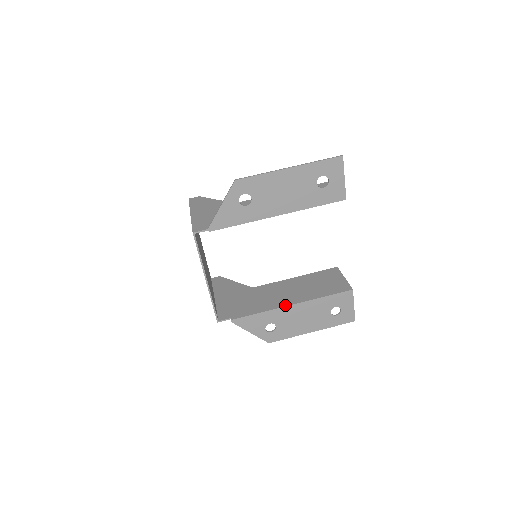
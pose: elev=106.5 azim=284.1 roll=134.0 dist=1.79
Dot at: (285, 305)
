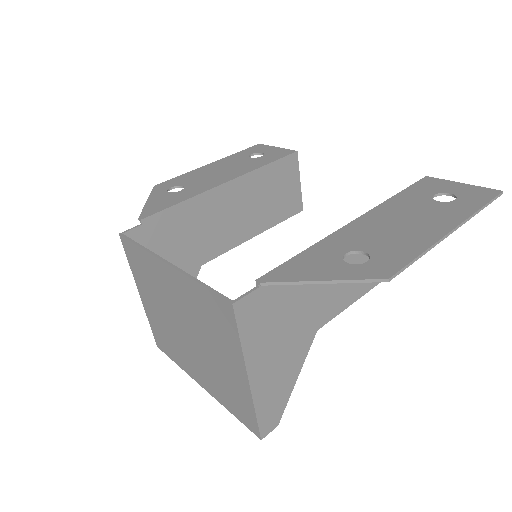
Dot at: (343, 229)
